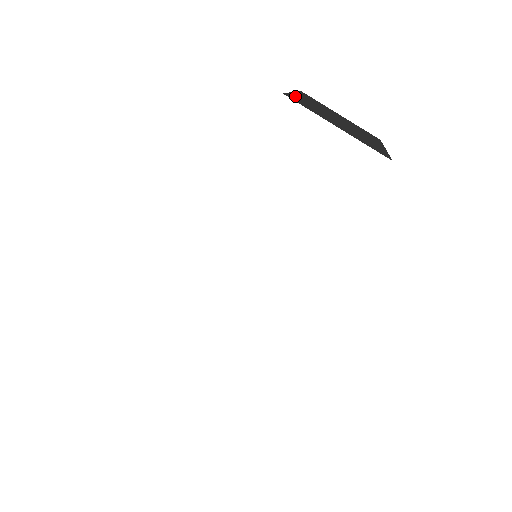
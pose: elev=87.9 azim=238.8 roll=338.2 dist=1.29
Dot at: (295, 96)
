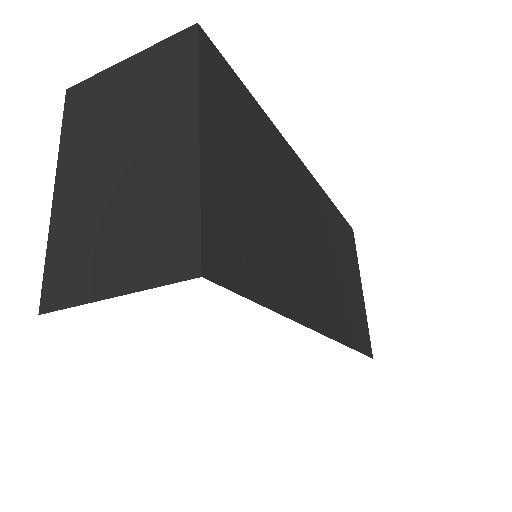
Dot at: (55, 239)
